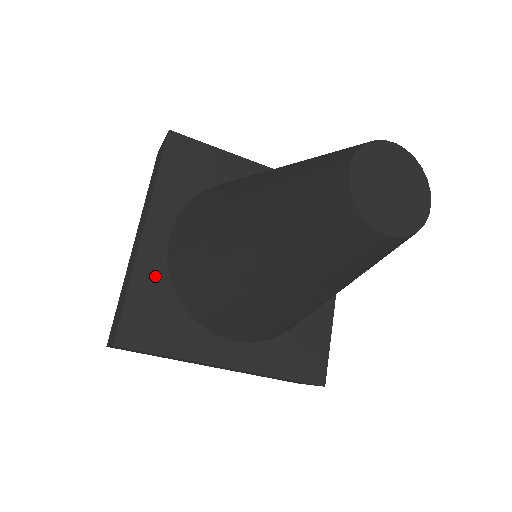
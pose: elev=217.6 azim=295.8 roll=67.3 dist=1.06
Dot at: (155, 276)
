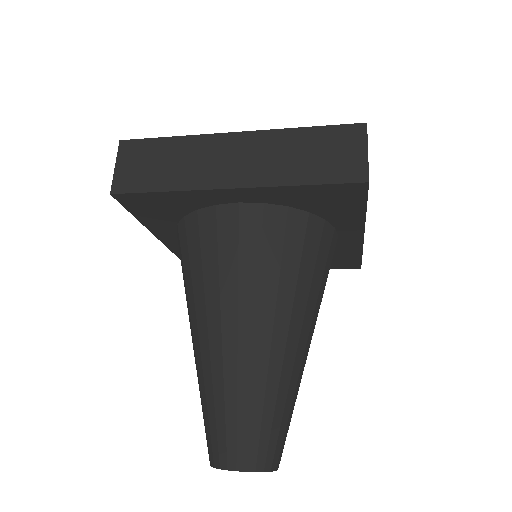
Dot at: occluded
